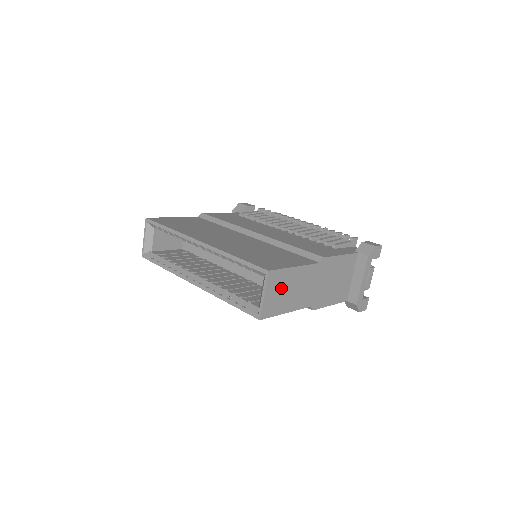
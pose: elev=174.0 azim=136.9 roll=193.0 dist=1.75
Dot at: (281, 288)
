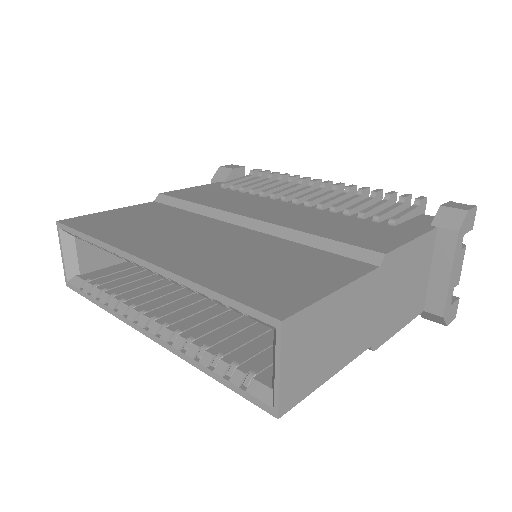
Dot at: (313, 341)
